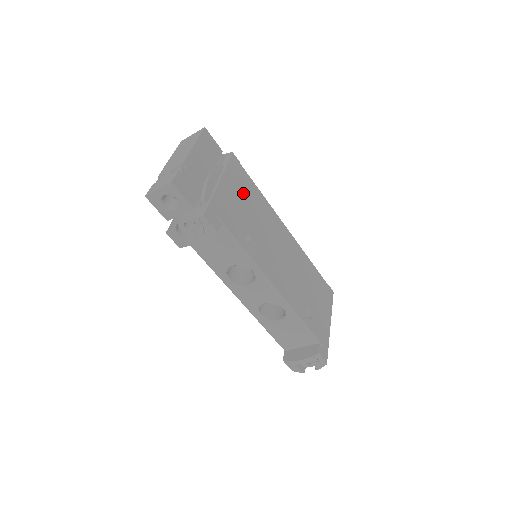
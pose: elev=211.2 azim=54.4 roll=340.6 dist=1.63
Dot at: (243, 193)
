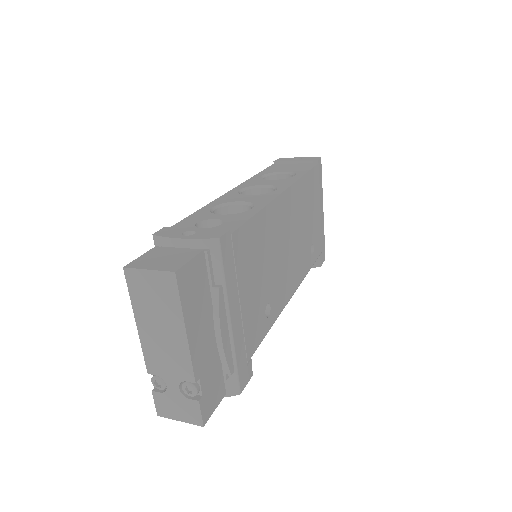
Dot at: (248, 270)
